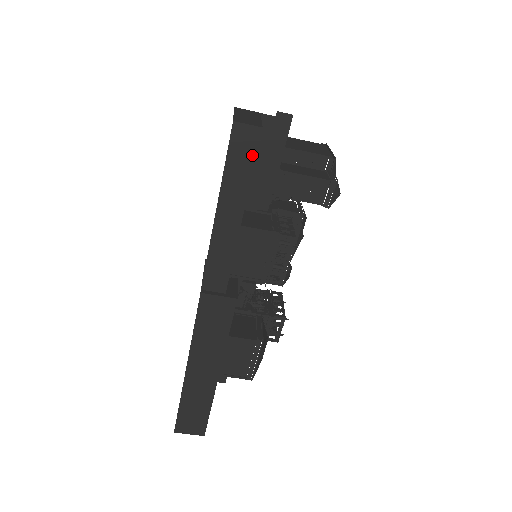
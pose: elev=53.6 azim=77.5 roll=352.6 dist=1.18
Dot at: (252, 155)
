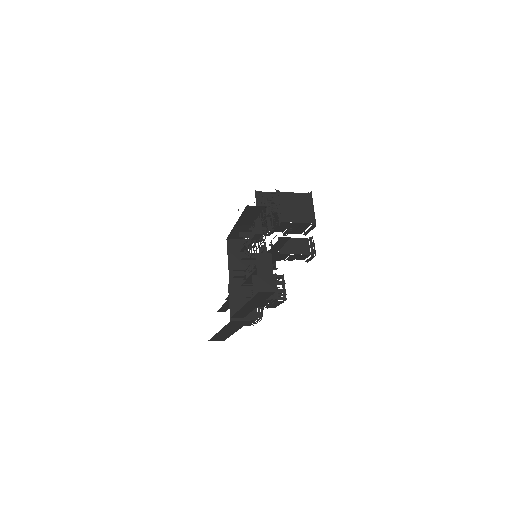
Dot at: (267, 297)
